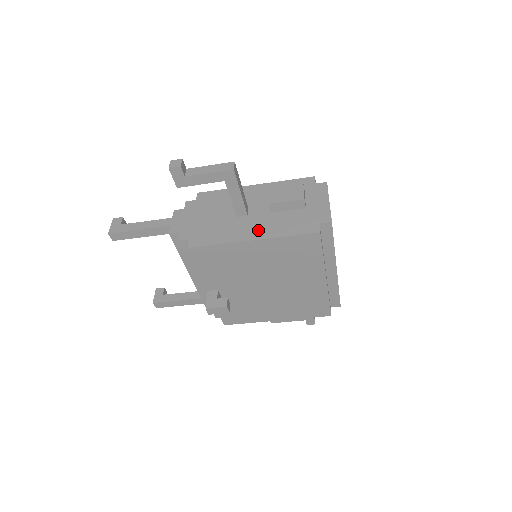
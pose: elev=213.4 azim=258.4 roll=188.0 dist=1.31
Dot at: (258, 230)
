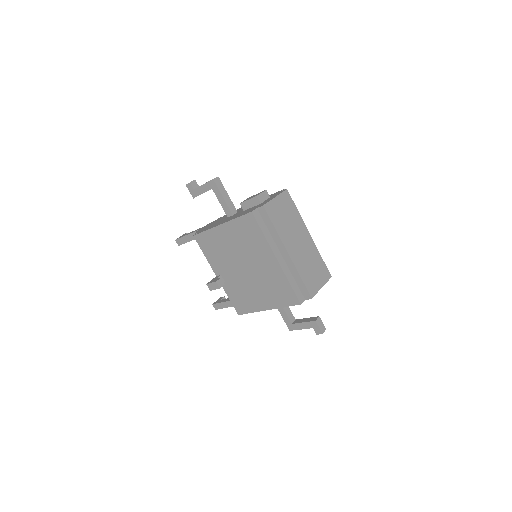
Dot at: occluded
